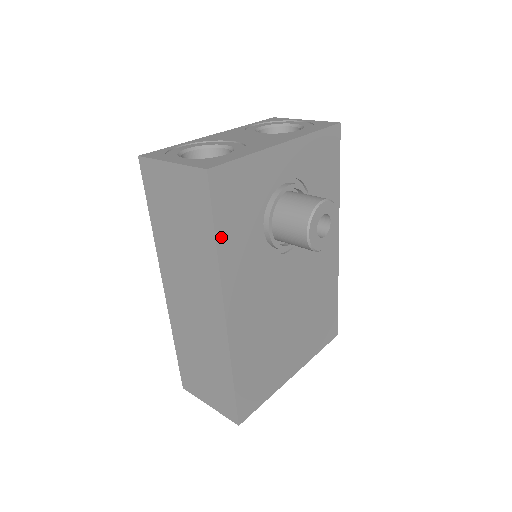
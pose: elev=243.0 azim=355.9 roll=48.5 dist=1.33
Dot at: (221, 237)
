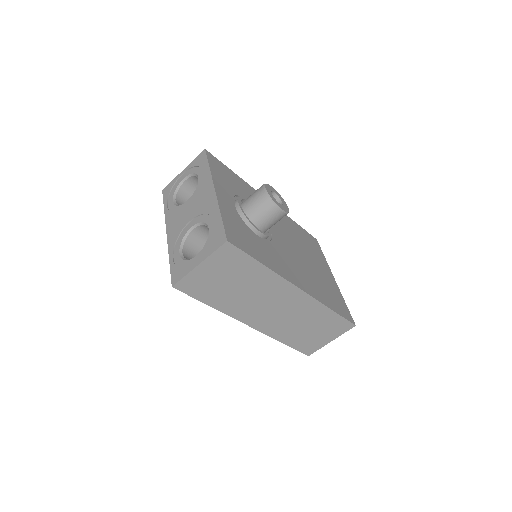
Dot at: (261, 260)
